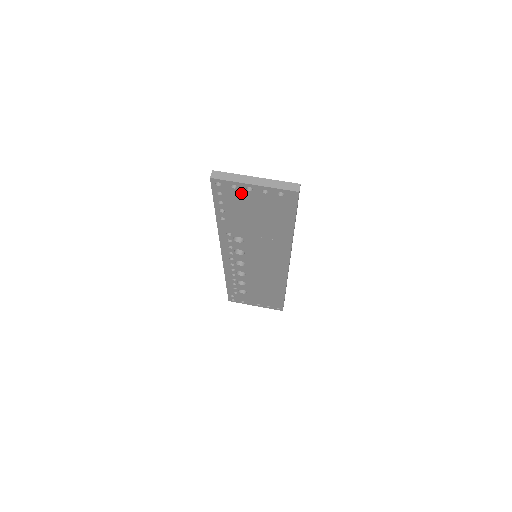
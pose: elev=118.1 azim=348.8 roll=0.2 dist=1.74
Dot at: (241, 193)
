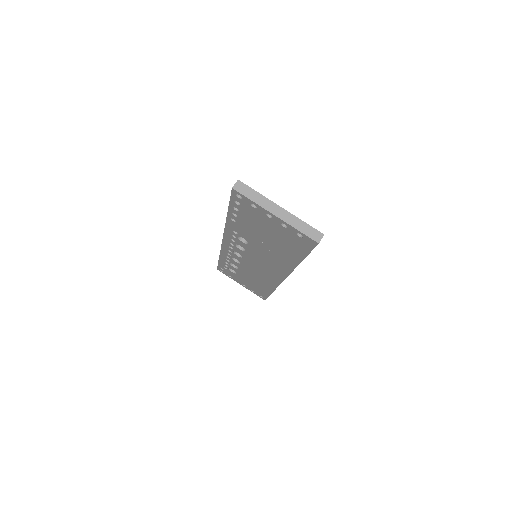
Dot at: (259, 214)
